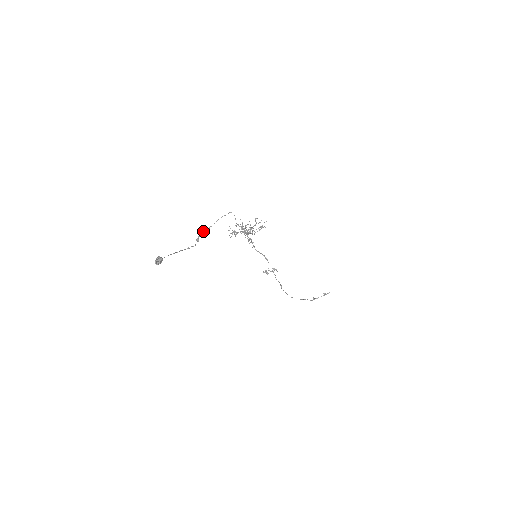
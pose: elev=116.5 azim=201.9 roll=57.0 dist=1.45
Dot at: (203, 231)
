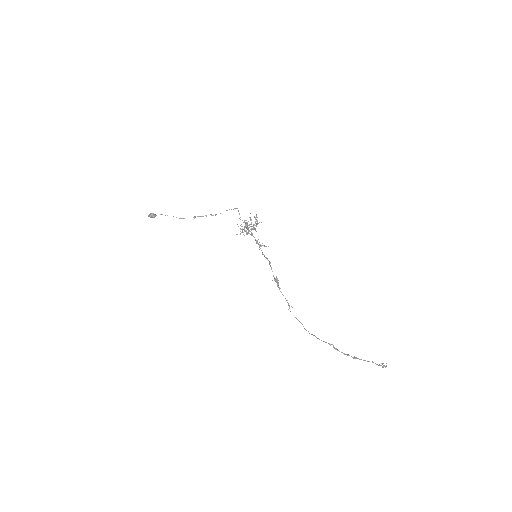
Dot at: (206, 215)
